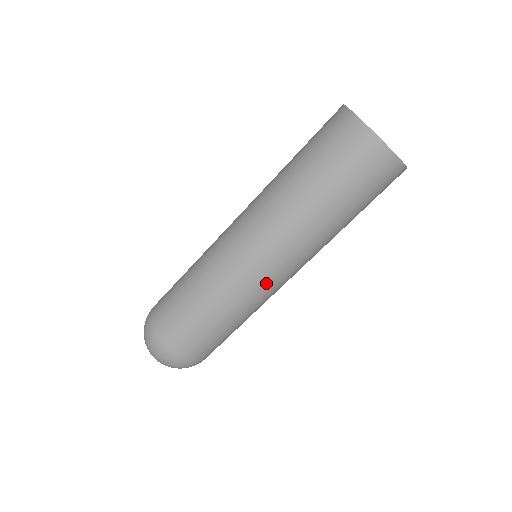
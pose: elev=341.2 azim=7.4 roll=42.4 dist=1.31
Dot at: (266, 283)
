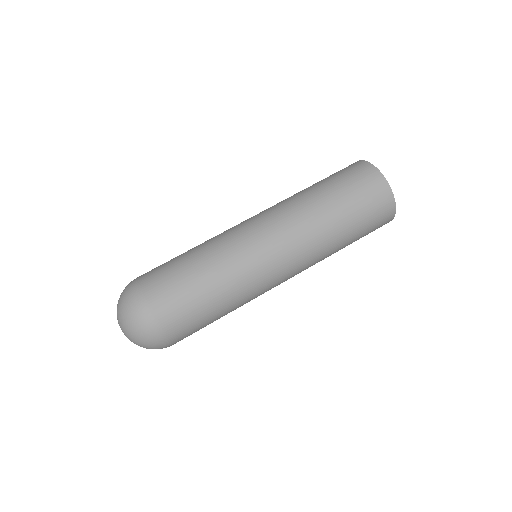
Dot at: (273, 284)
